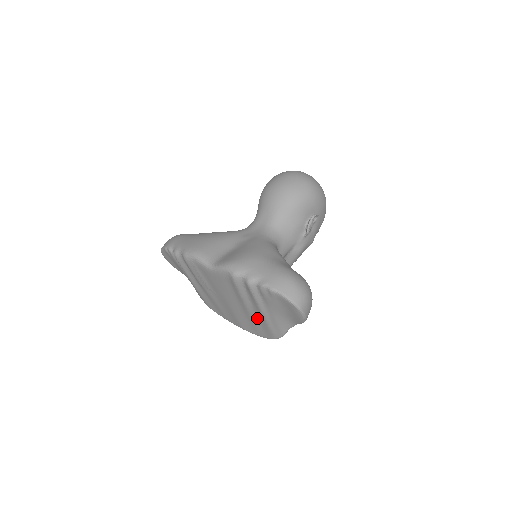
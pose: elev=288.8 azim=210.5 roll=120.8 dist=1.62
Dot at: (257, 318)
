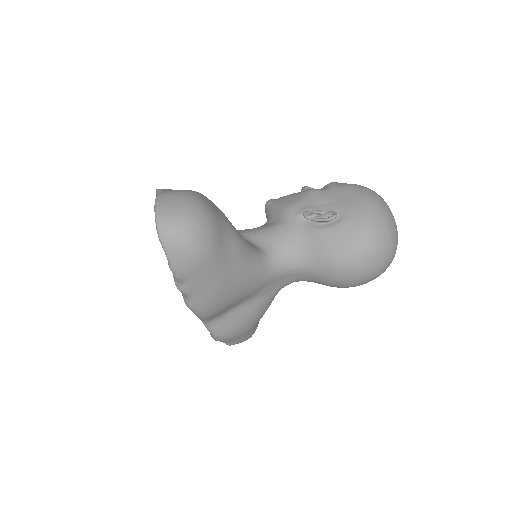
Dot at: occluded
